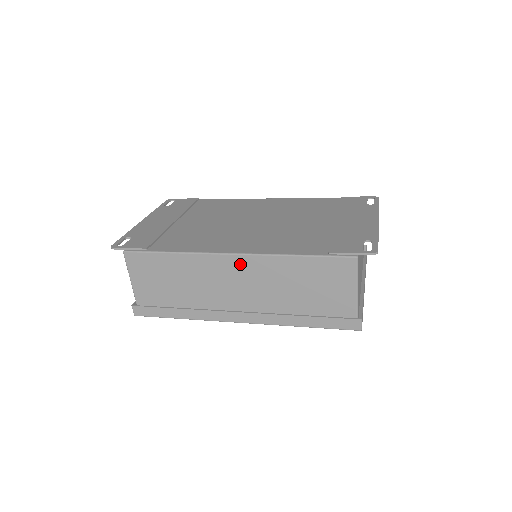
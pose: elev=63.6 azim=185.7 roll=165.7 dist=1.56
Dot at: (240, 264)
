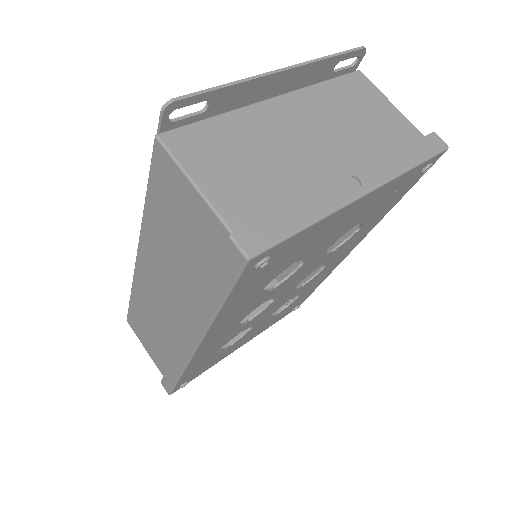
Dot at: (145, 264)
